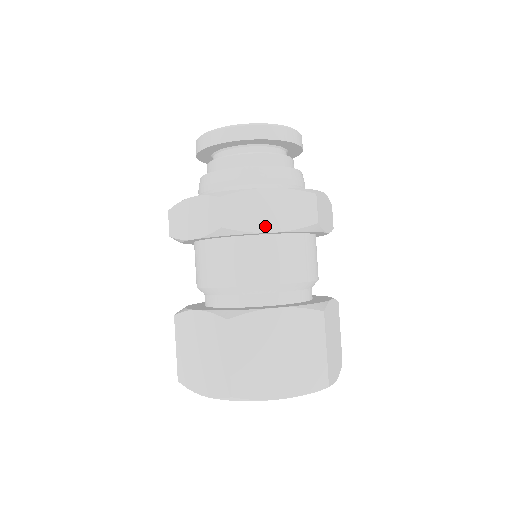
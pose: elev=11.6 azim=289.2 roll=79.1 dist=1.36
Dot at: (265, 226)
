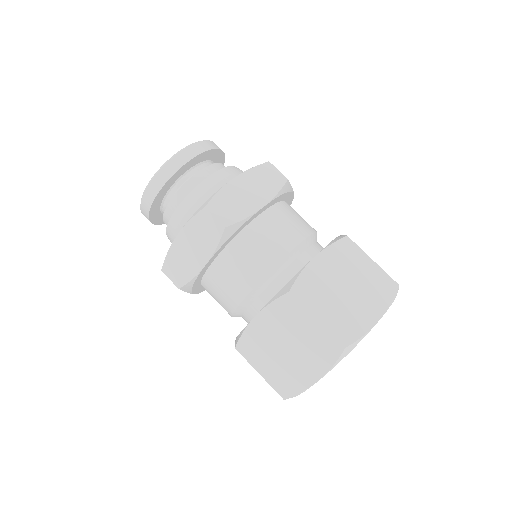
Dot at: (198, 264)
